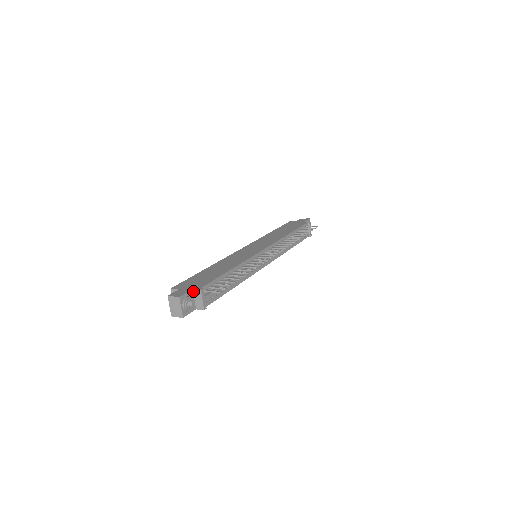
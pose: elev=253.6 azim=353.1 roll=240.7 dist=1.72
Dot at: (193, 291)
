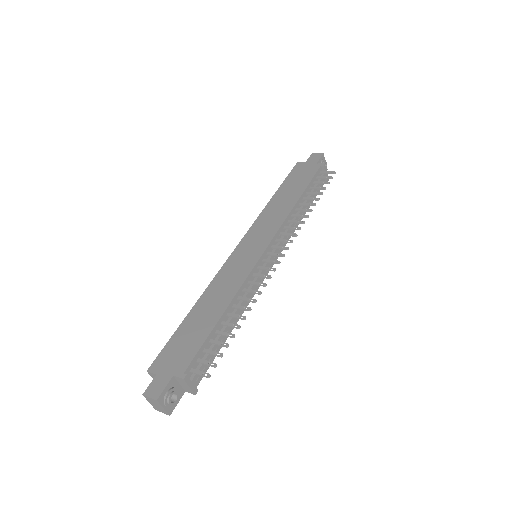
Dot at: (175, 377)
